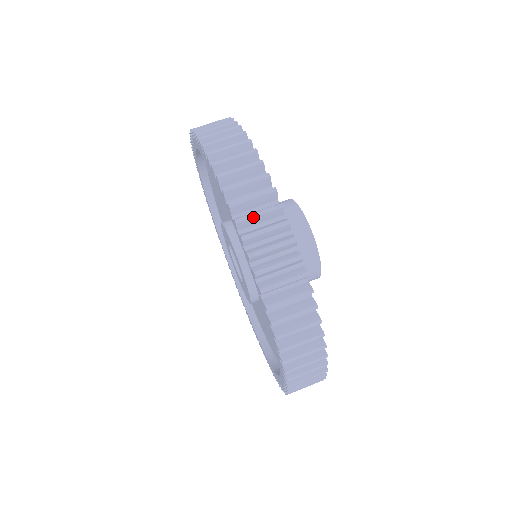
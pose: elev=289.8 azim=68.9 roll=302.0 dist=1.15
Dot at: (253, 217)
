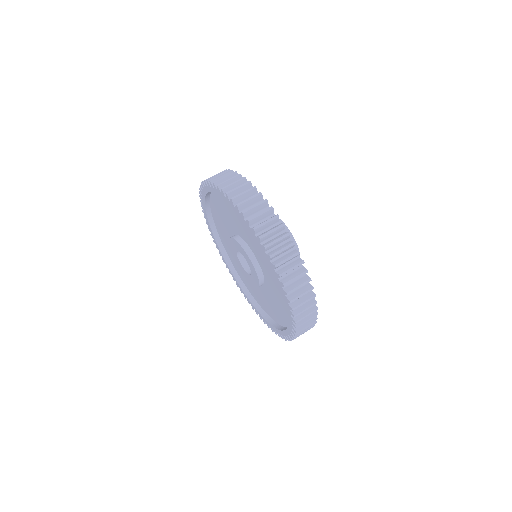
Dot at: occluded
